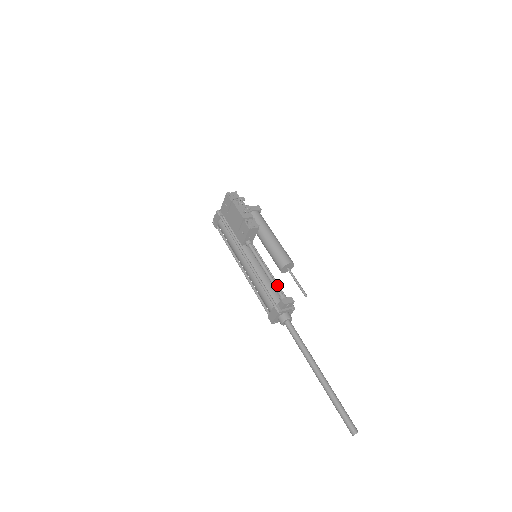
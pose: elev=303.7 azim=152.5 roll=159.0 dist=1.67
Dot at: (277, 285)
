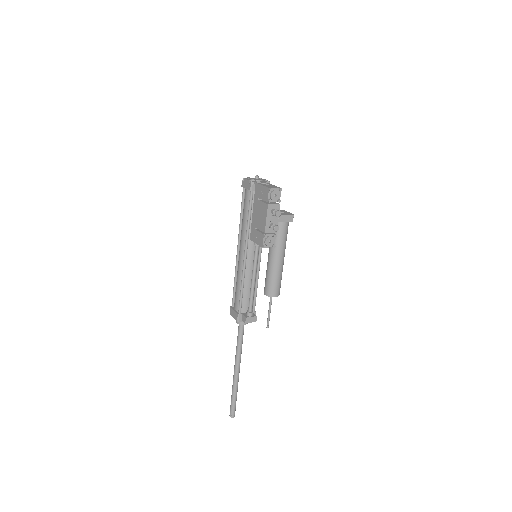
Dot at: occluded
